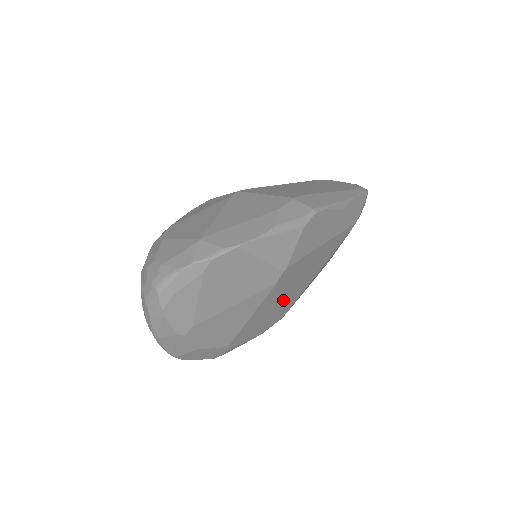
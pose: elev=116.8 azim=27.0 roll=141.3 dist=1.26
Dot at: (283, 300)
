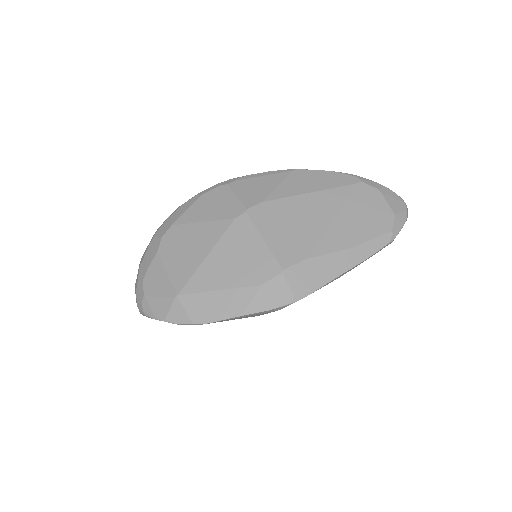
Dot at: occluded
